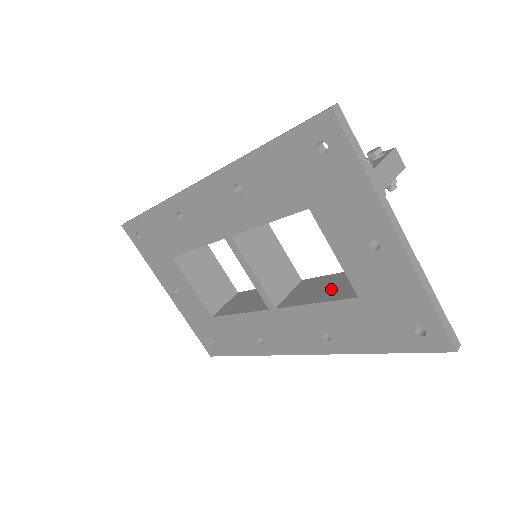
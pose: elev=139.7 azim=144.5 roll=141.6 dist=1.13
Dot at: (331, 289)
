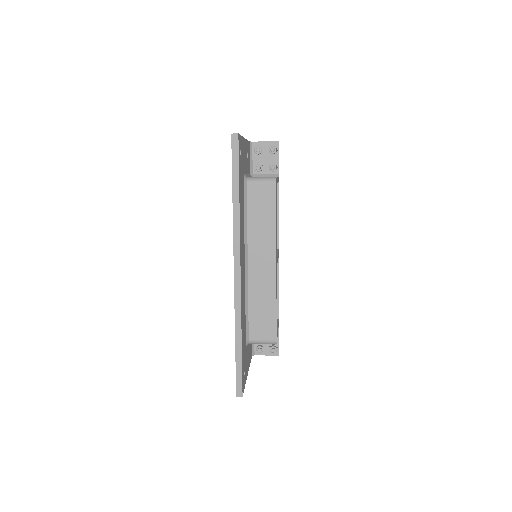
Dot at: occluded
